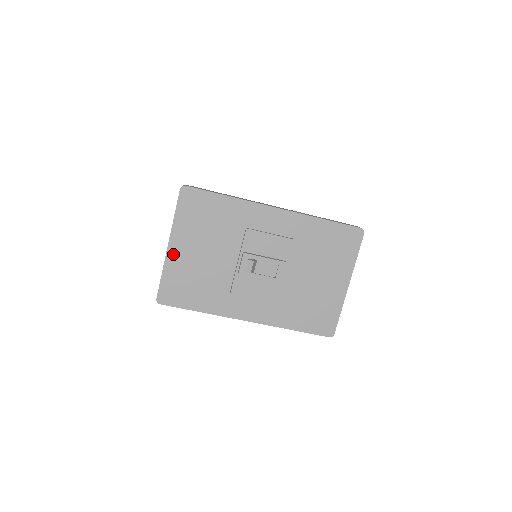
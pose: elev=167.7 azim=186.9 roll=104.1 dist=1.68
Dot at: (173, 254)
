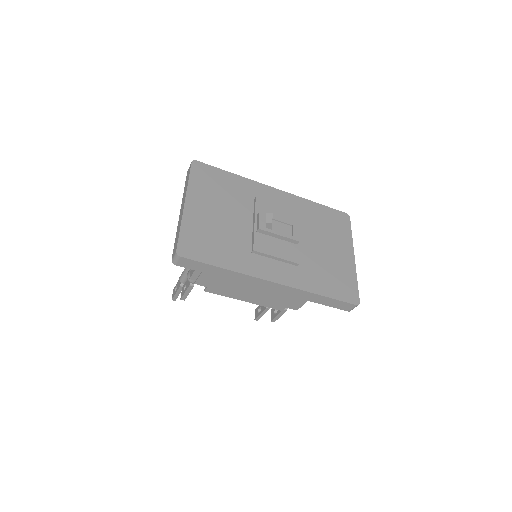
Dot at: (190, 211)
